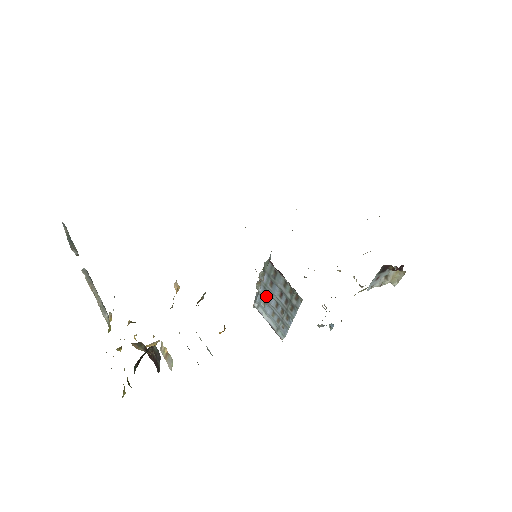
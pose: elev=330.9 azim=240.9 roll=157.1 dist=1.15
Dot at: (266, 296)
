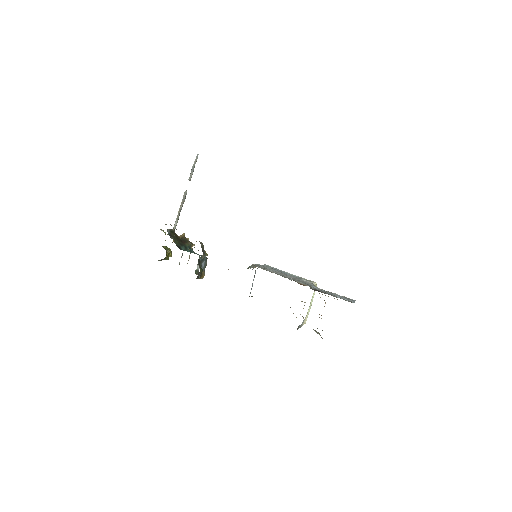
Dot at: occluded
